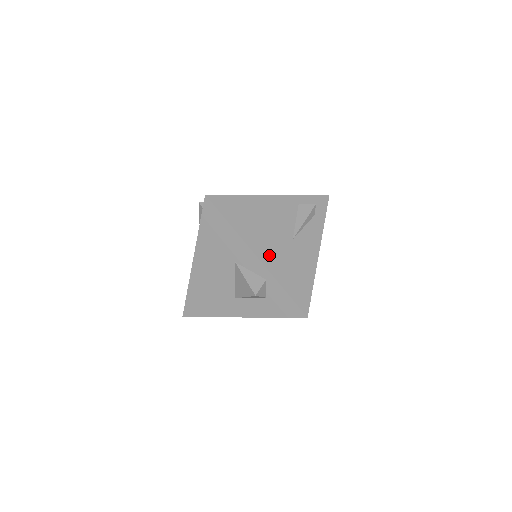
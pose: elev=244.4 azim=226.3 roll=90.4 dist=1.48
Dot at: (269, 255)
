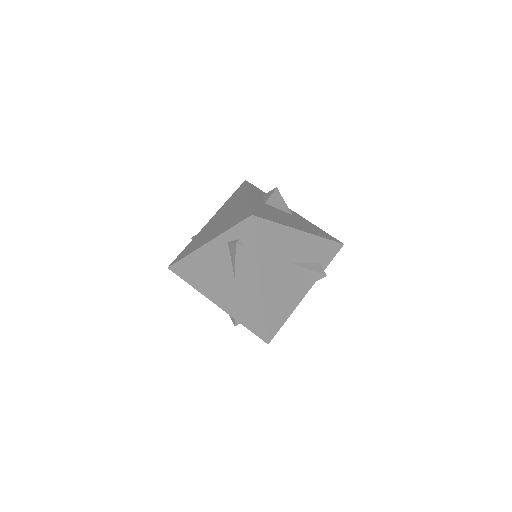
Dot at: (223, 301)
